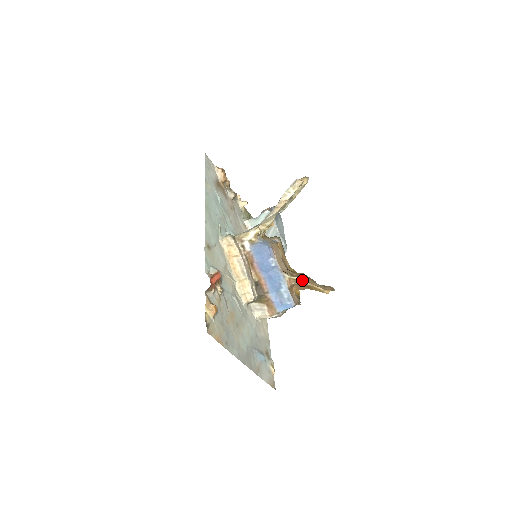
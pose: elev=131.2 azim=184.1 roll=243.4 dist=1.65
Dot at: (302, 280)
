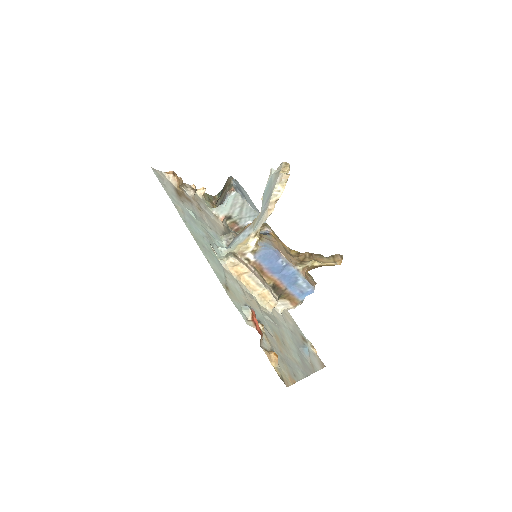
Dot at: (313, 263)
